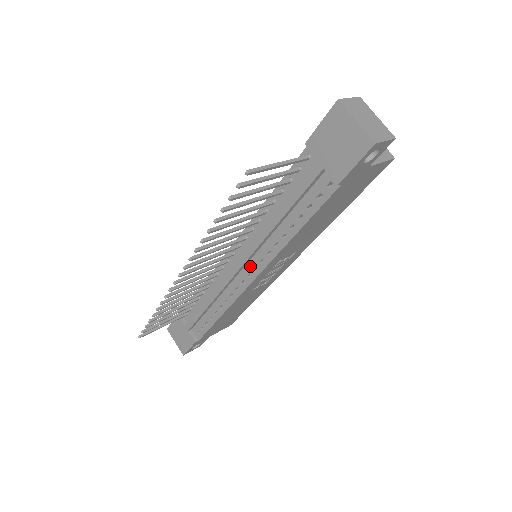
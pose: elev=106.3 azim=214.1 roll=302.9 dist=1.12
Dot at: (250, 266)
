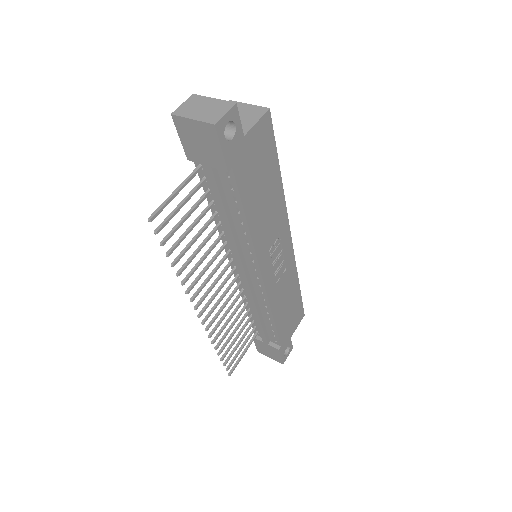
Dot at: (251, 269)
